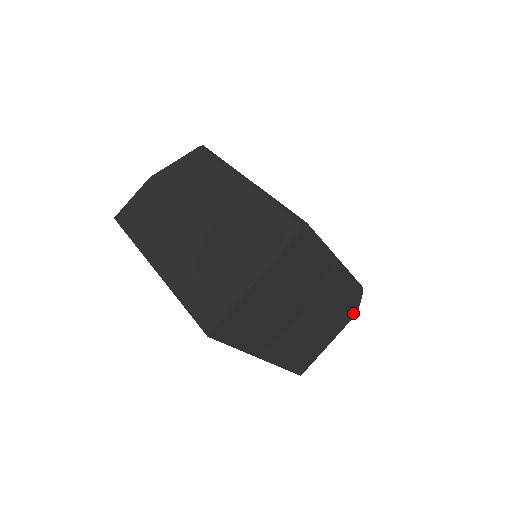
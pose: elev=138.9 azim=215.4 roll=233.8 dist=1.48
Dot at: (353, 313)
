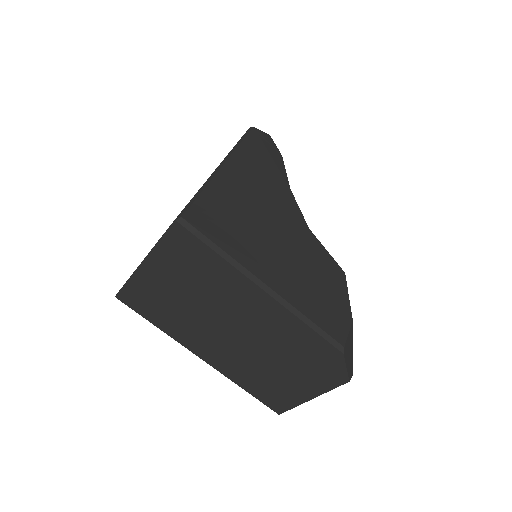
Dot at: (339, 377)
